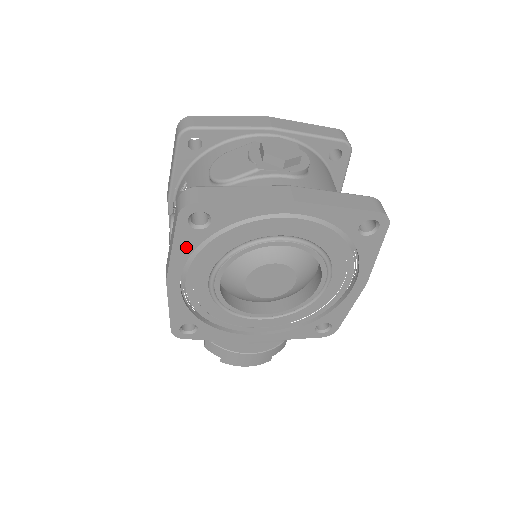
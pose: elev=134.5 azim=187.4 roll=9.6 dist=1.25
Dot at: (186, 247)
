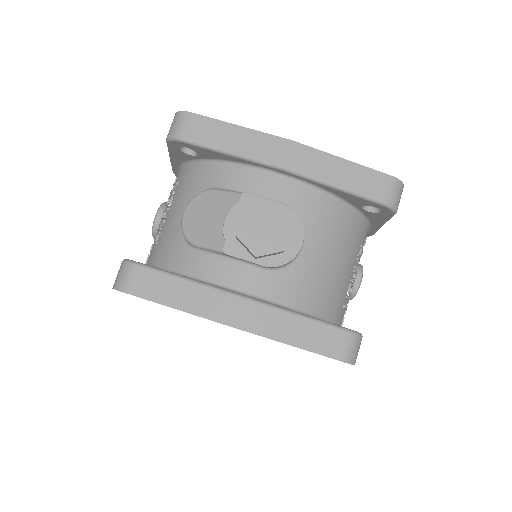
Dot at: occluded
